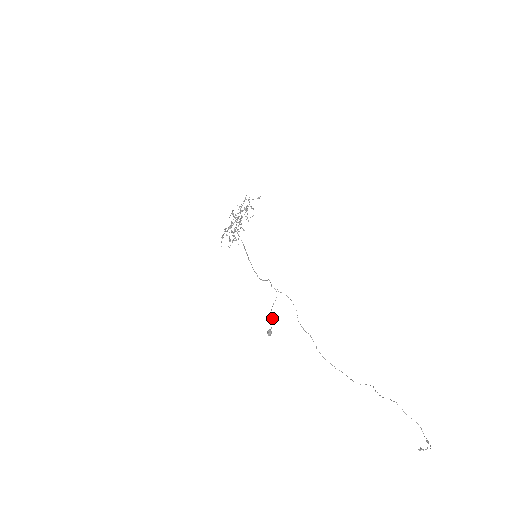
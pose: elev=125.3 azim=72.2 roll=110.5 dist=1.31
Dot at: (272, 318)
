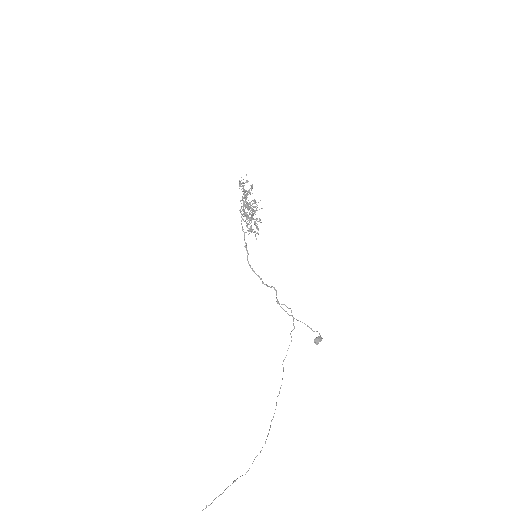
Dot at: (308, 326)
